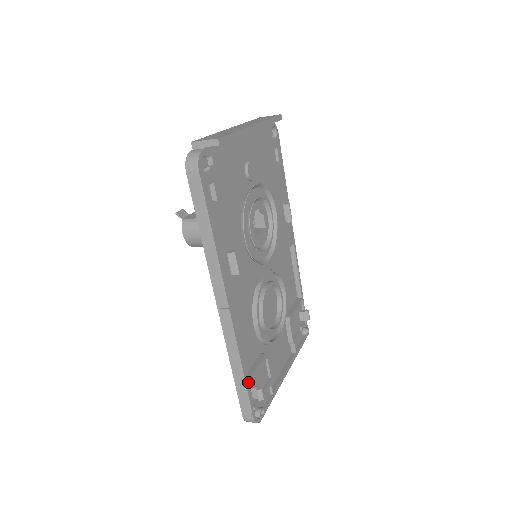
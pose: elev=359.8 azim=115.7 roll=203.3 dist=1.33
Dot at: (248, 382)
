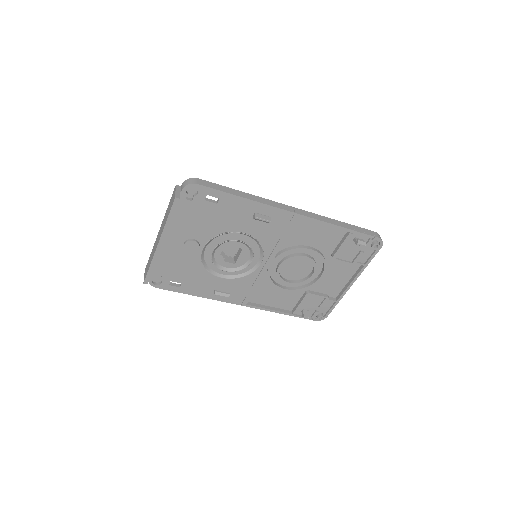
Dot at: (293, 314)
